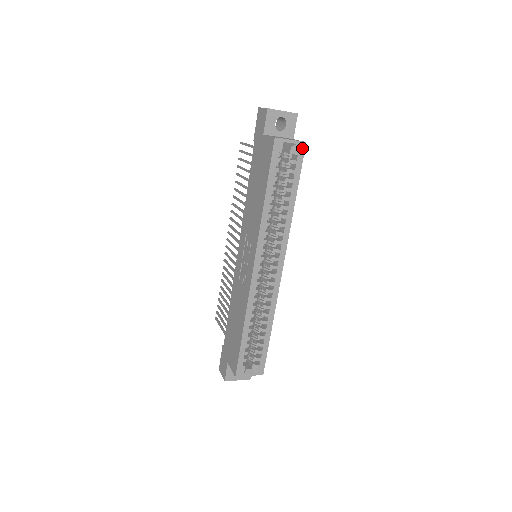
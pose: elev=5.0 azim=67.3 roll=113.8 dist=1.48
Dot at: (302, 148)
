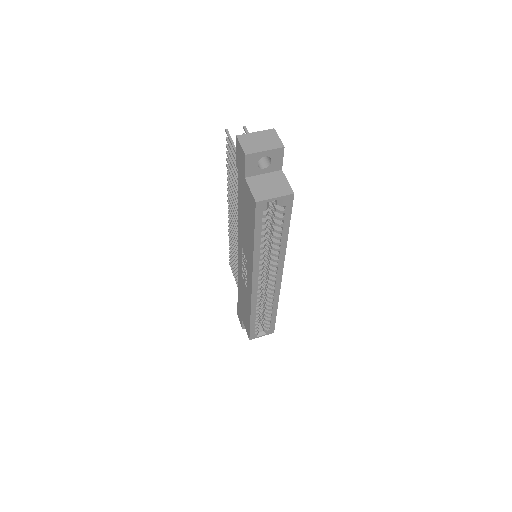
Dot at: (290, 199)
